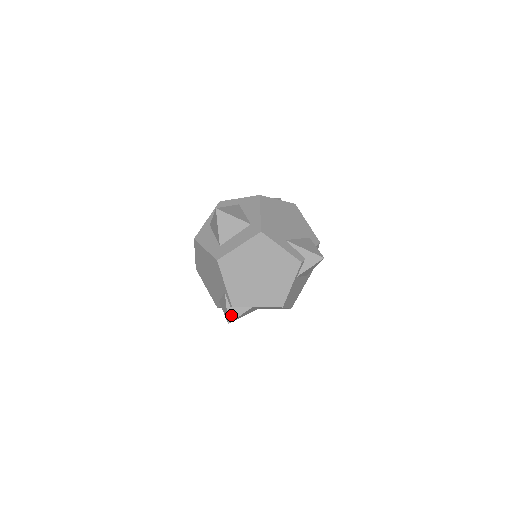
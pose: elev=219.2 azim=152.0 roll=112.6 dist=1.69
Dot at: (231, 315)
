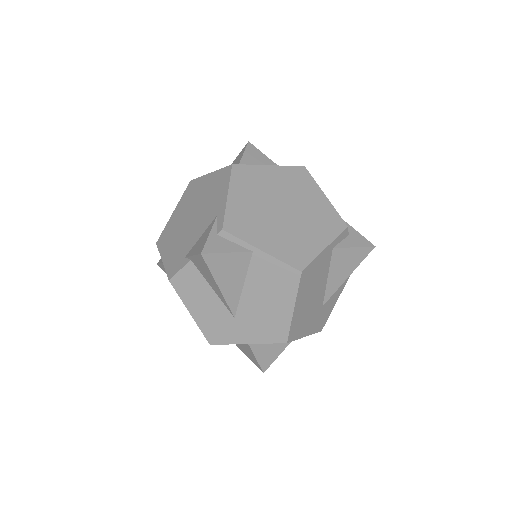
Dot at: (212, 245)
